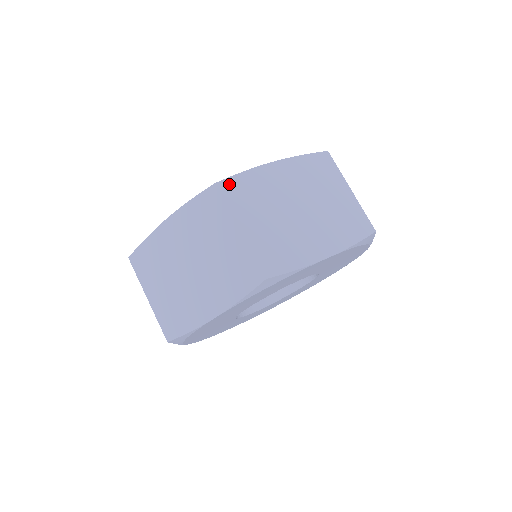
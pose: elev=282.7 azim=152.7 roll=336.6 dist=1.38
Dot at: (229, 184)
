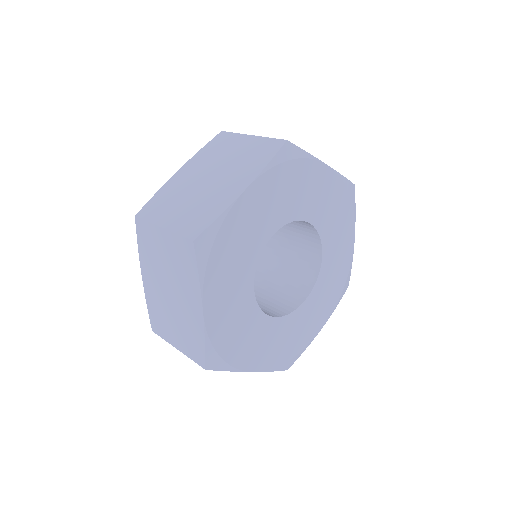
Dot at: occluded
